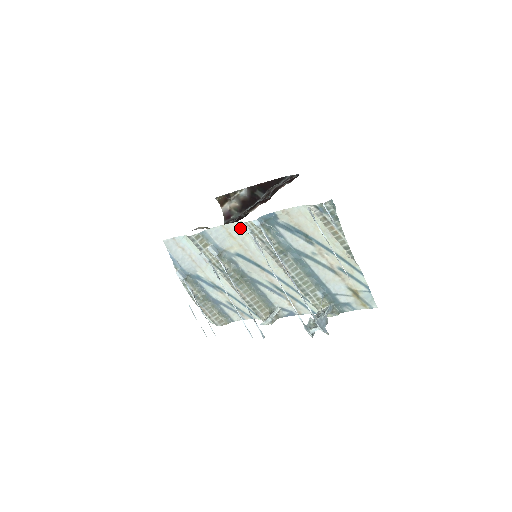
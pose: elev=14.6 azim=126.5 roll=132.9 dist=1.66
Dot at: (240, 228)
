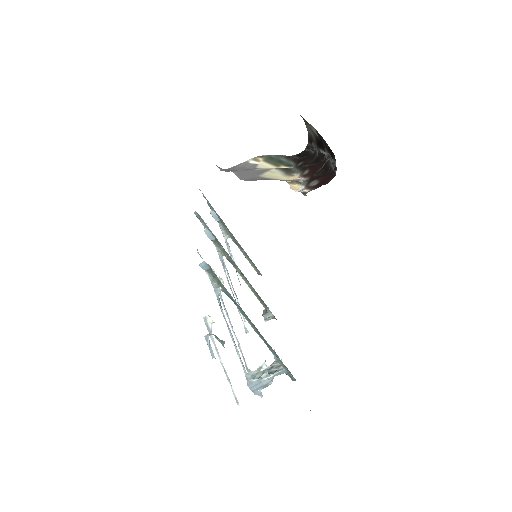
Dot at: occluded
